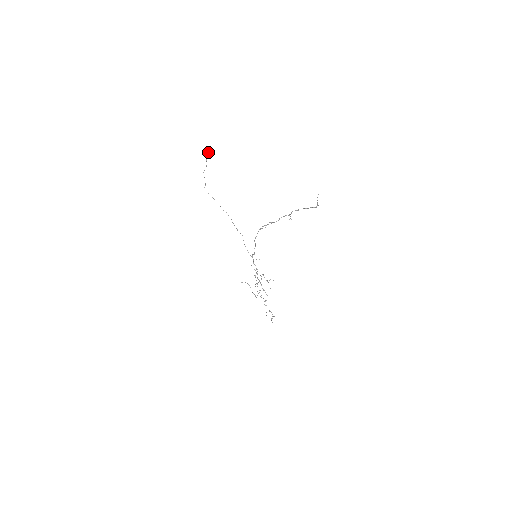
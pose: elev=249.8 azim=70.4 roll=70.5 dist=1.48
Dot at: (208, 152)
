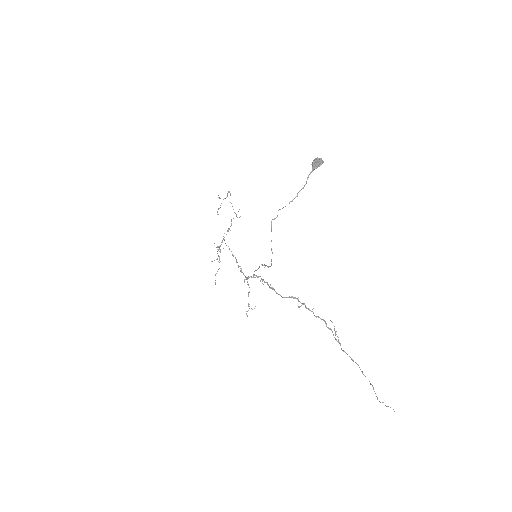
Dot at: (321, 163)
